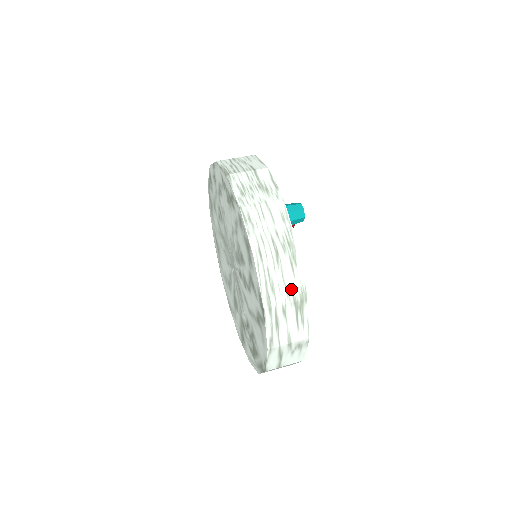
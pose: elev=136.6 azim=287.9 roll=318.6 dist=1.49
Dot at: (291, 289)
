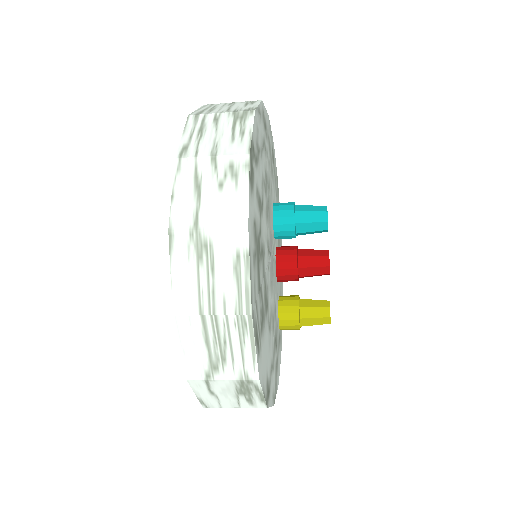
Dot at: (235, 109)
